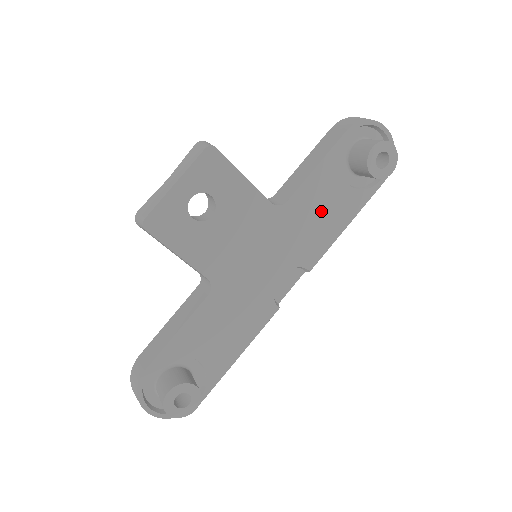
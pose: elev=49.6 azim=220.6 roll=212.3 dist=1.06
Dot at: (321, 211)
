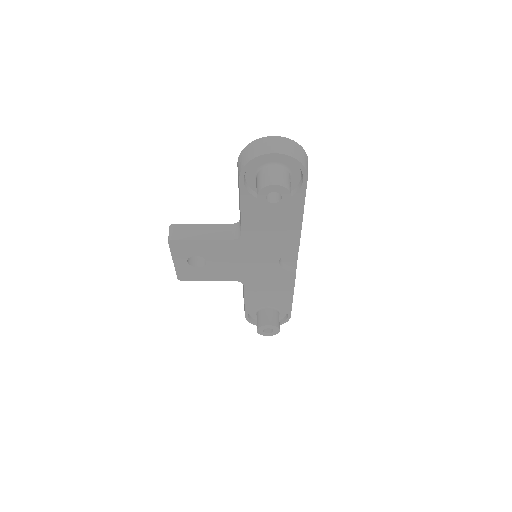
Dot at: (272, 224)
